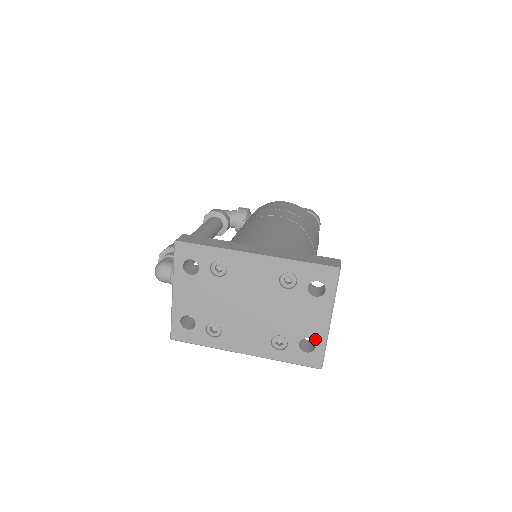
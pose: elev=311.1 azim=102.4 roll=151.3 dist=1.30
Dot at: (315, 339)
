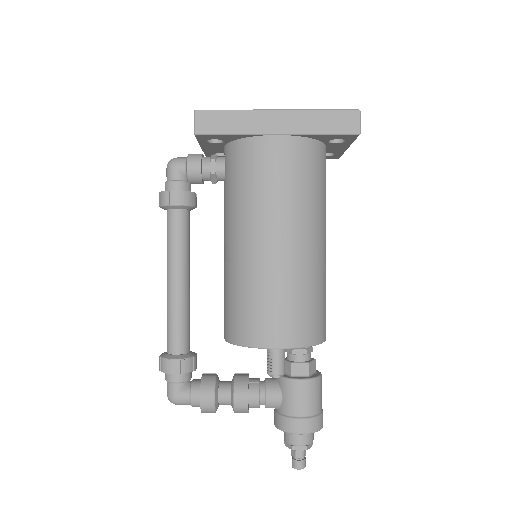
Dot at: occluded
